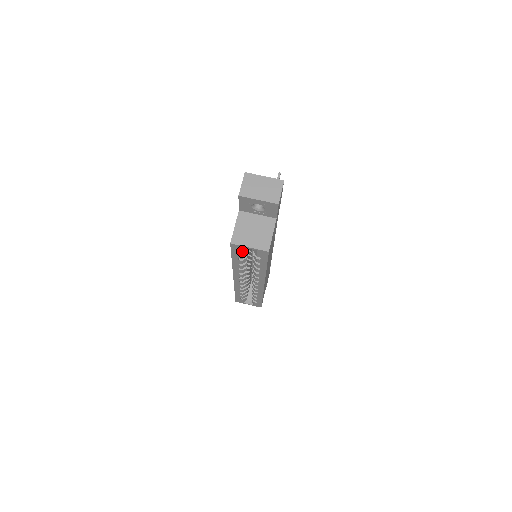
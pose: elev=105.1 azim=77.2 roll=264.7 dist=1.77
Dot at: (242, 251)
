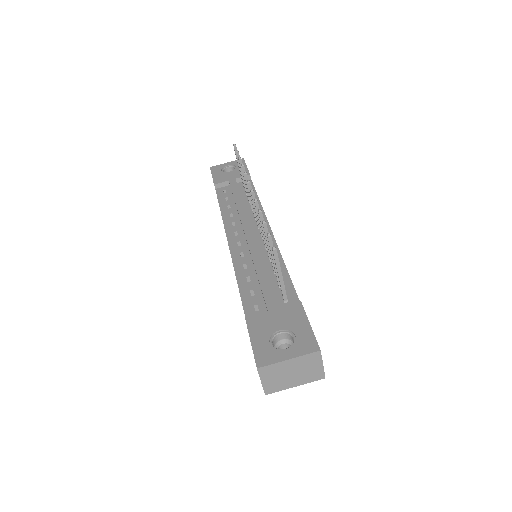
Dot at: occluded
